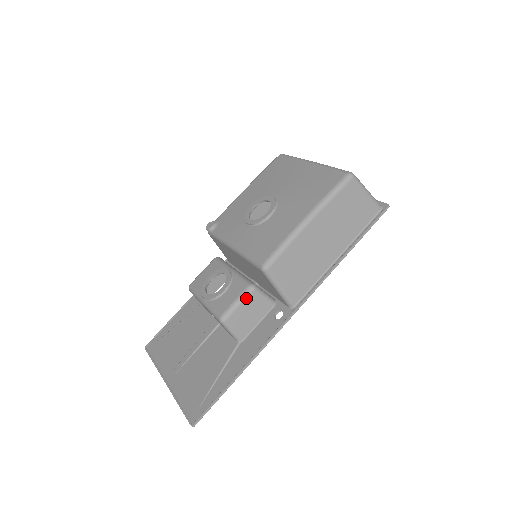
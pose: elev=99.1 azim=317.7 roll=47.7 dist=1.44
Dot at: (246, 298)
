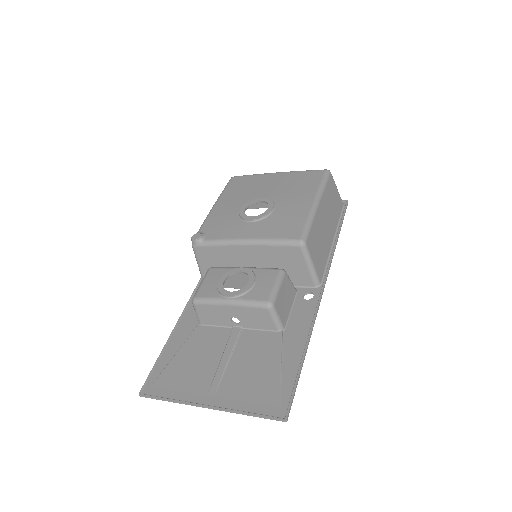
Dot at: (282, 281)
